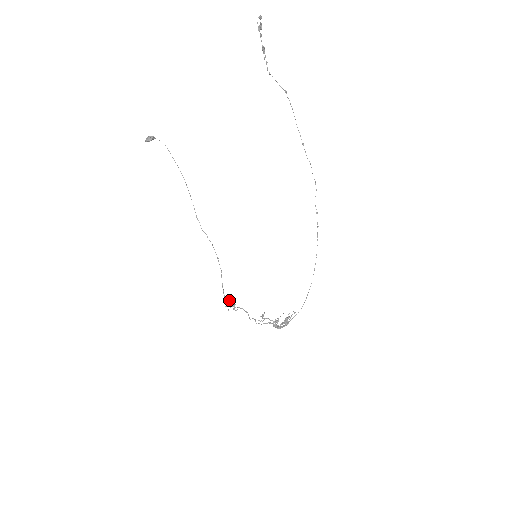
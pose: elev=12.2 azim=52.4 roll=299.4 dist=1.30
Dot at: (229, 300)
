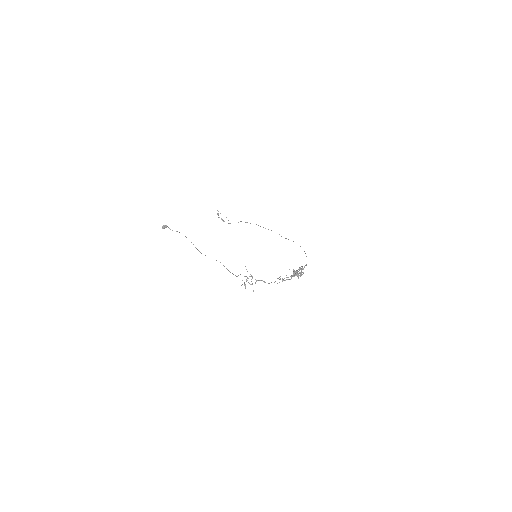
Dot at: (246, 280)
